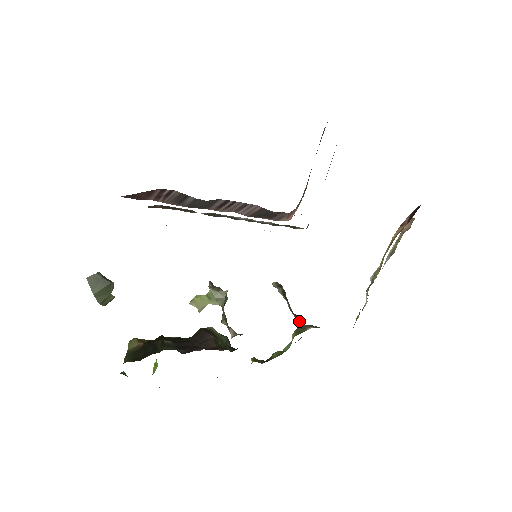
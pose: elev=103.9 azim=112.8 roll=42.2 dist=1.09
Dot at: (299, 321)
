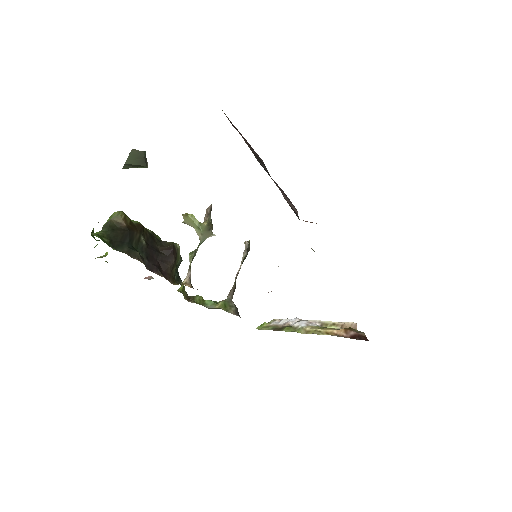
Dot at: (233, 294)
